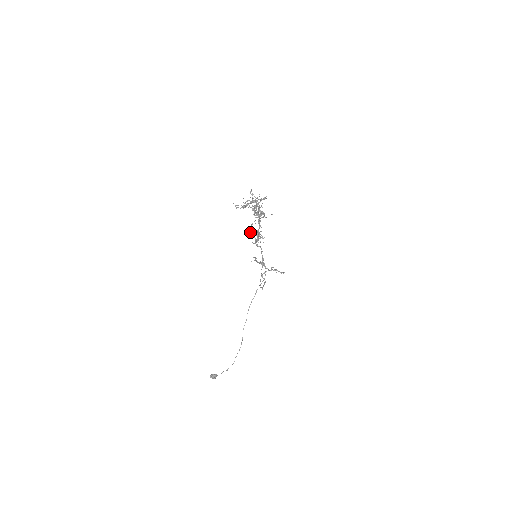
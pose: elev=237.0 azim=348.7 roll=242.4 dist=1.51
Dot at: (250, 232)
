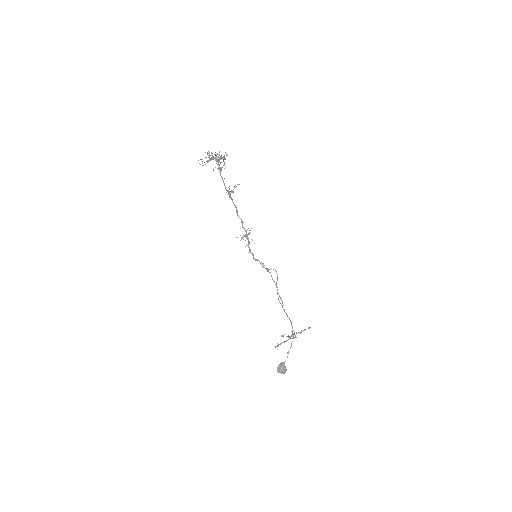
Dot at: occluded
